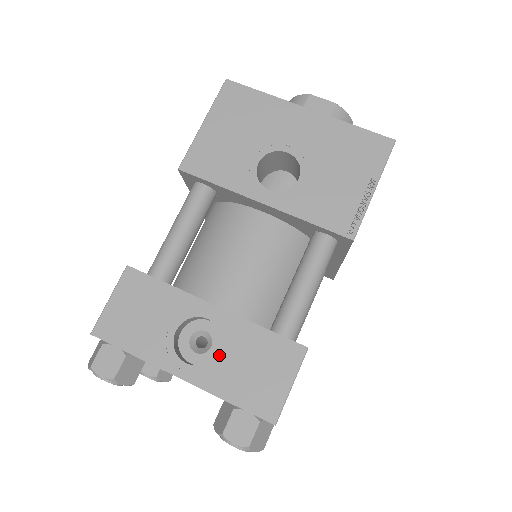
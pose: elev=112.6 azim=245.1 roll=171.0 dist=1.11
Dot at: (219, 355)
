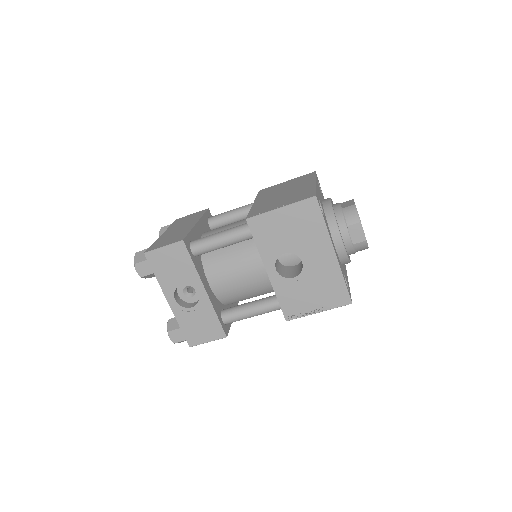
Dot at: (191, 309)
